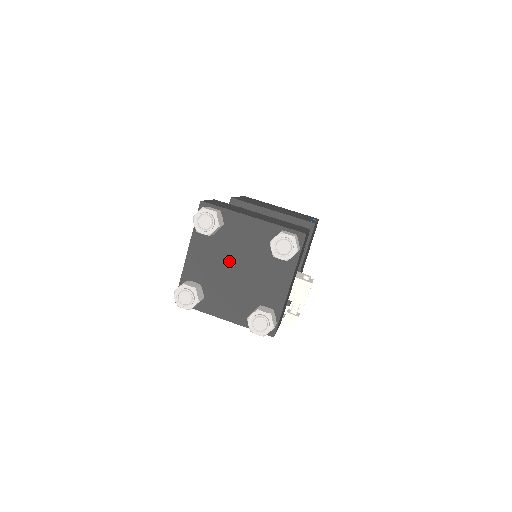
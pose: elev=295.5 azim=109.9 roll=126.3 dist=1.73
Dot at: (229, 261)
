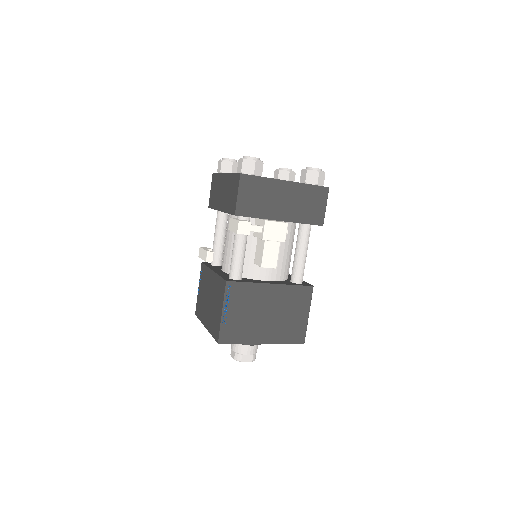
Dot at: occluded
